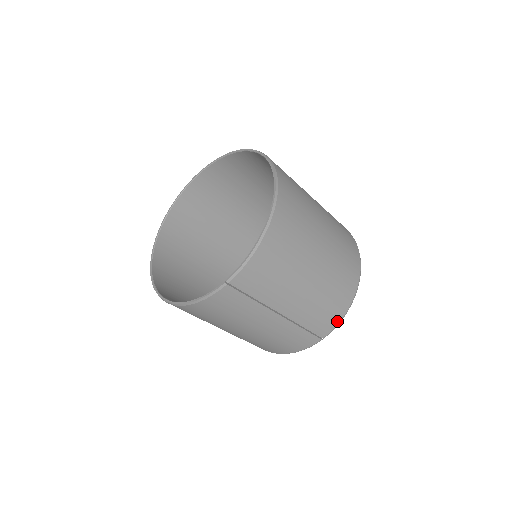
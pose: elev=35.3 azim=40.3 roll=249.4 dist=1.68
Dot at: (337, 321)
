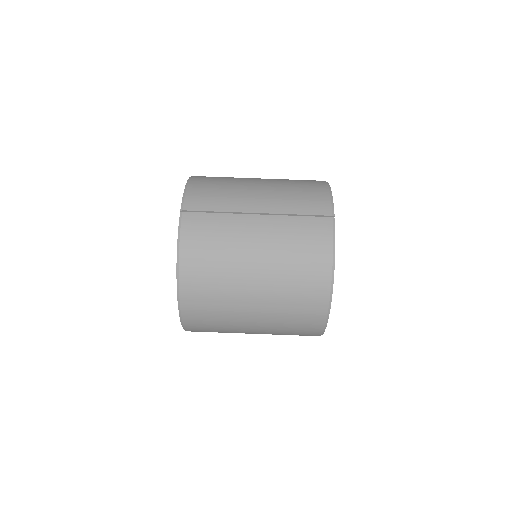
Dot at: (327, 198)
